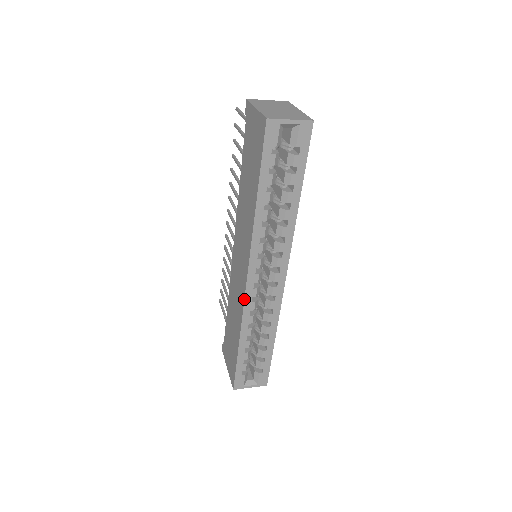
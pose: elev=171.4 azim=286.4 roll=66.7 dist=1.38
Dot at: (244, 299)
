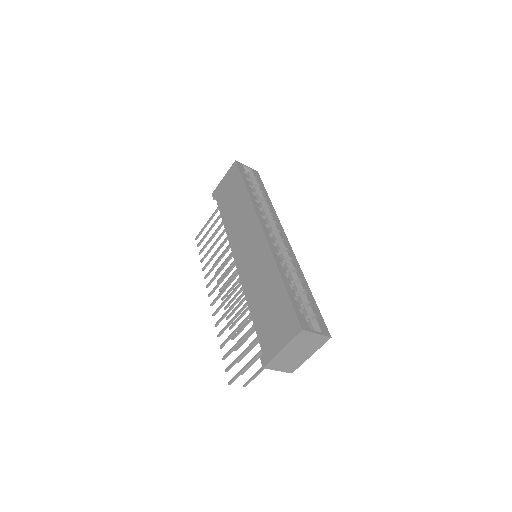
Dot at: (267, 241)
